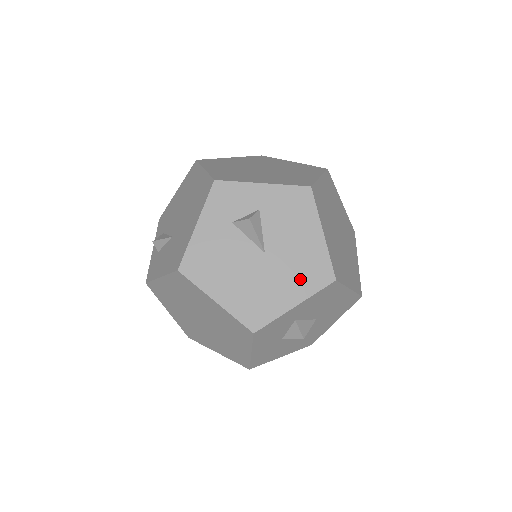
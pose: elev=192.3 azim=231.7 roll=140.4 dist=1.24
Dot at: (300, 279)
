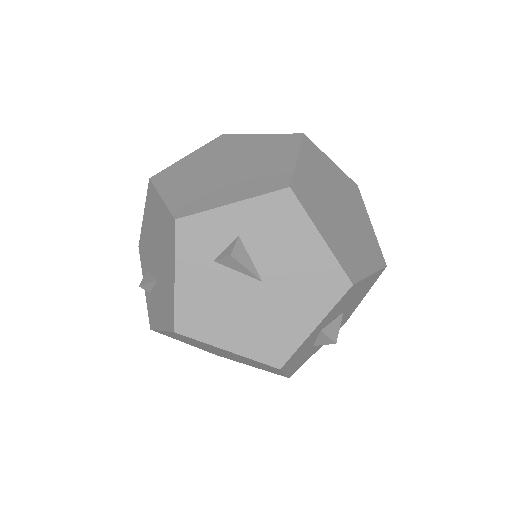
Dot at: (312, 297)
